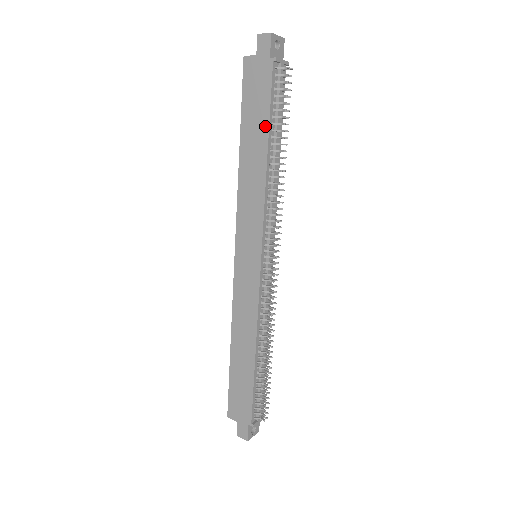
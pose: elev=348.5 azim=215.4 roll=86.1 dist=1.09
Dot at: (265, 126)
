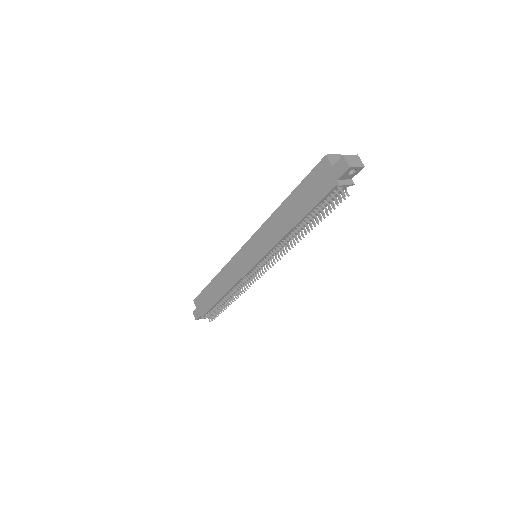
Dot at: (305, 211)
